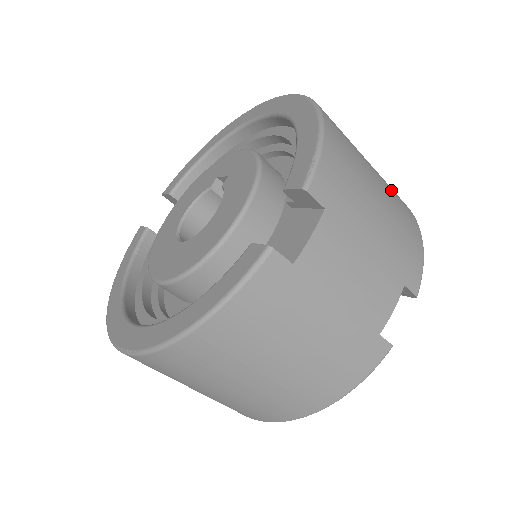
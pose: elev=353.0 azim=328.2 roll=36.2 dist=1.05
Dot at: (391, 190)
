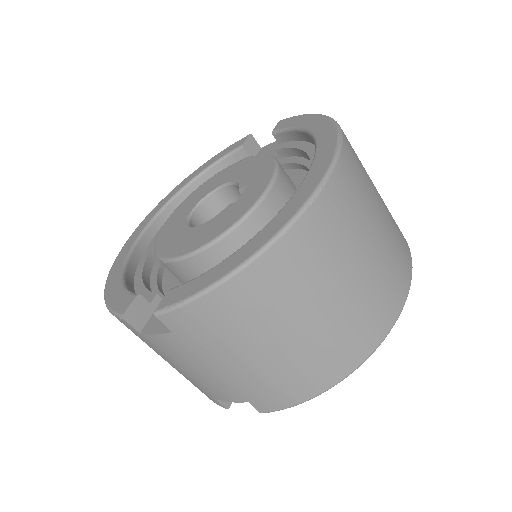
Dot at: (324, 347)
